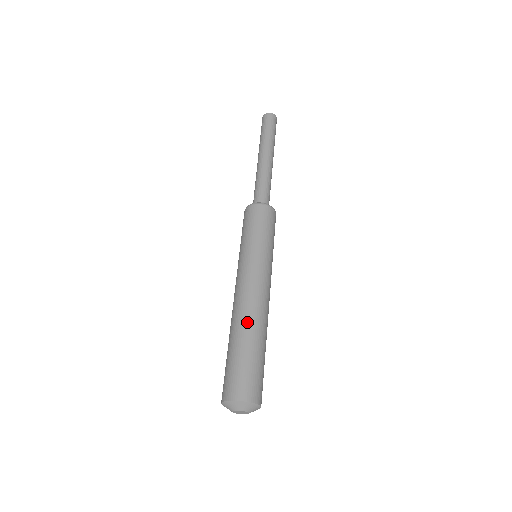
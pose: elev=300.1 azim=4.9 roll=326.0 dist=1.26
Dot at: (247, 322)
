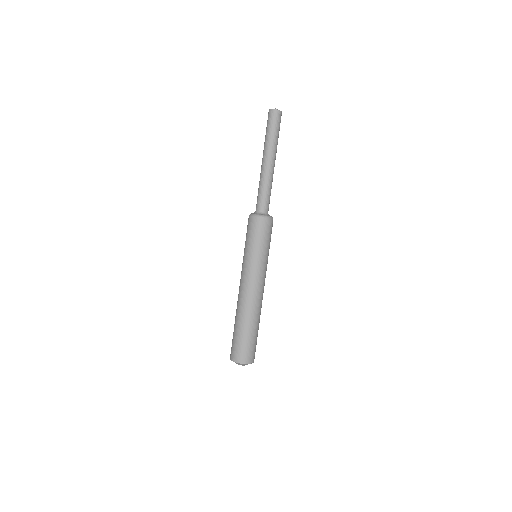
Dot at: (255, 315)
